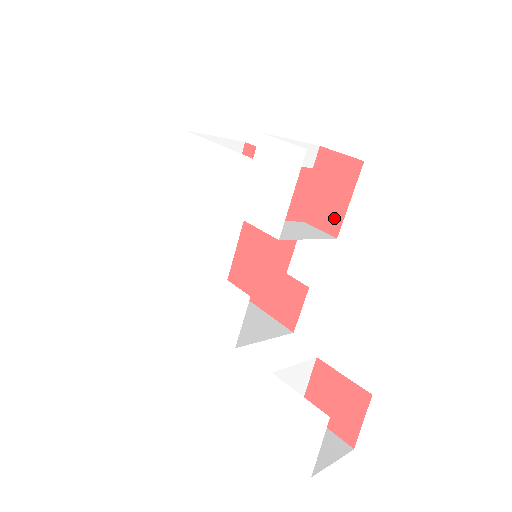
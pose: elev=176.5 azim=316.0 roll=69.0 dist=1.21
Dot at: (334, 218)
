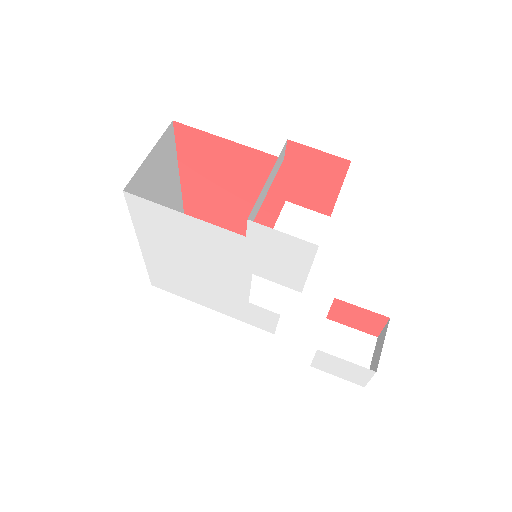
Dot at: (323, 202)
